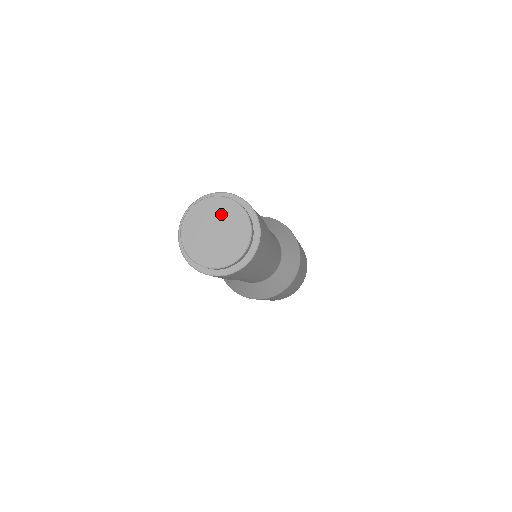
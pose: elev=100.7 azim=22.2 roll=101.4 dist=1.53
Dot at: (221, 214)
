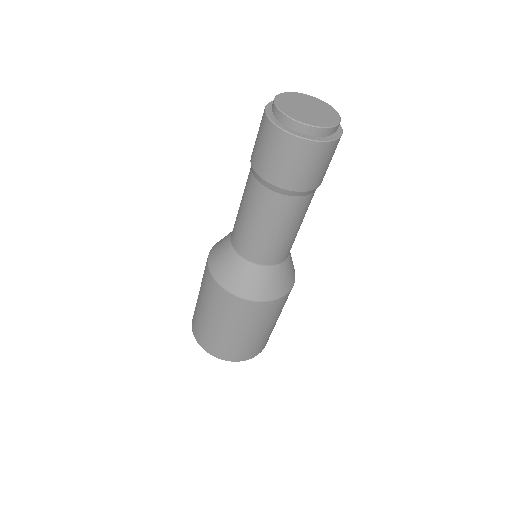
Dot at: (308, 101)
